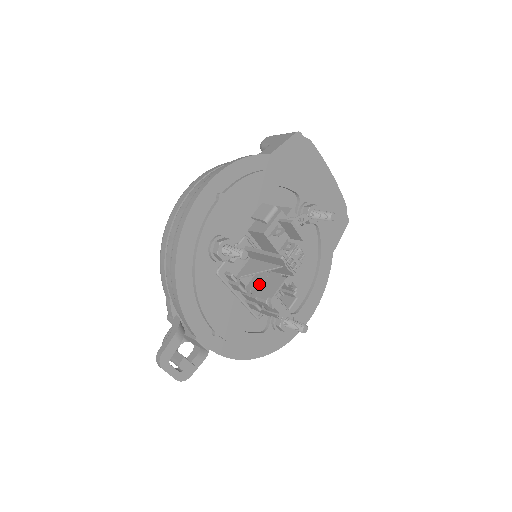
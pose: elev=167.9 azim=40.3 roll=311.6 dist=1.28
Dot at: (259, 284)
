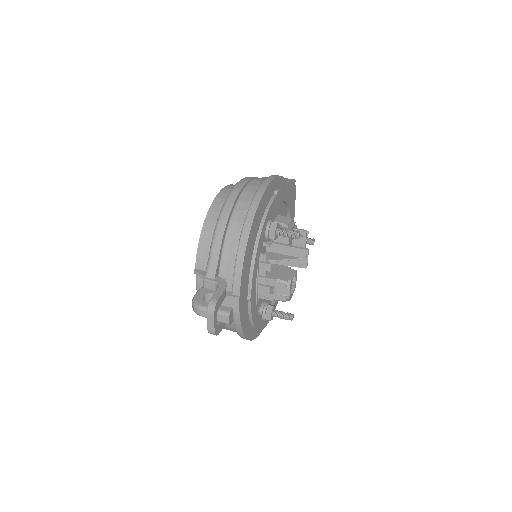
Dot at: (273, 272)
